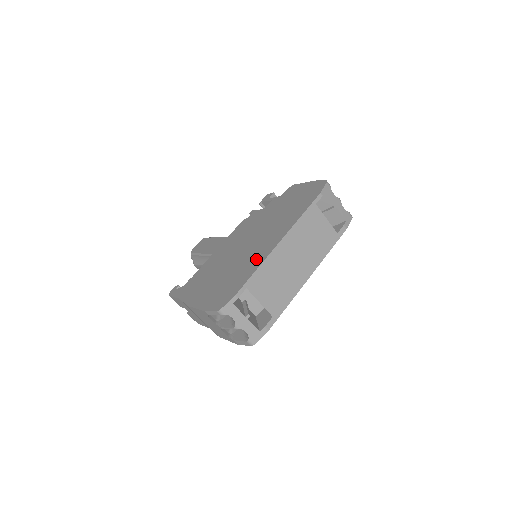
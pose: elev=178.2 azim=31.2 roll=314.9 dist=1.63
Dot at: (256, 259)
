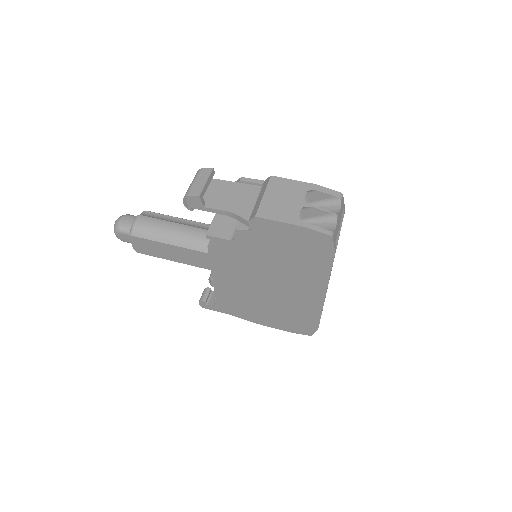
Dot at: (308, 306)
